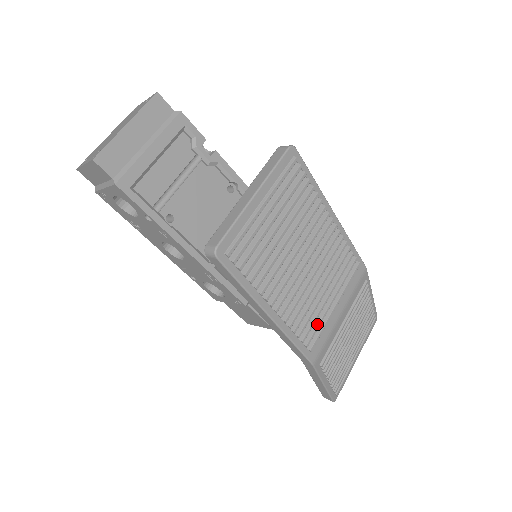
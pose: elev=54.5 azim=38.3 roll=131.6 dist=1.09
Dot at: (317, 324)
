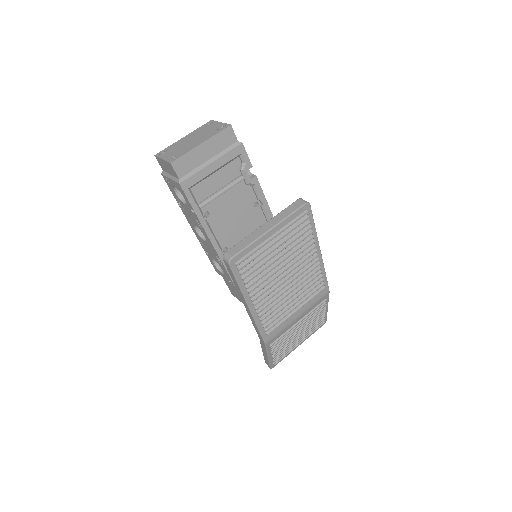
Dot at: (279, 319)
